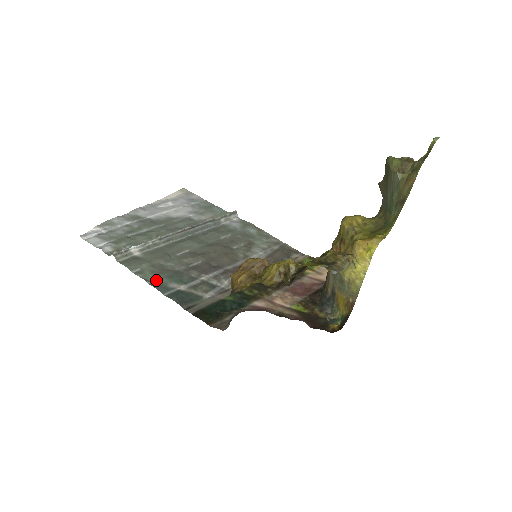
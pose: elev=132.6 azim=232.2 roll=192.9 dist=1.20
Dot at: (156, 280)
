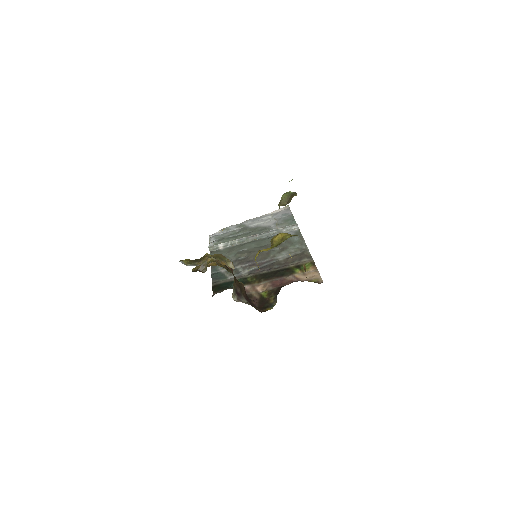
Dot at: occluded
